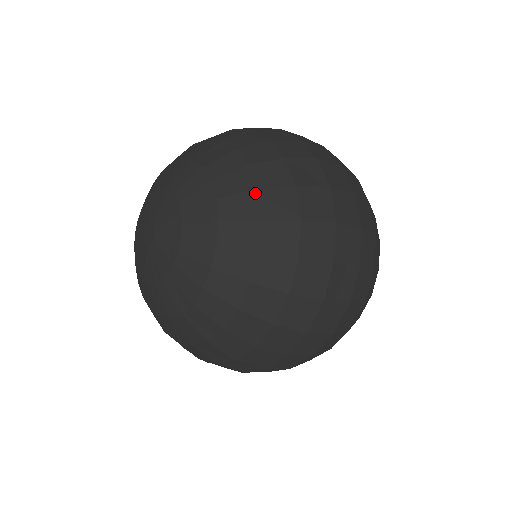
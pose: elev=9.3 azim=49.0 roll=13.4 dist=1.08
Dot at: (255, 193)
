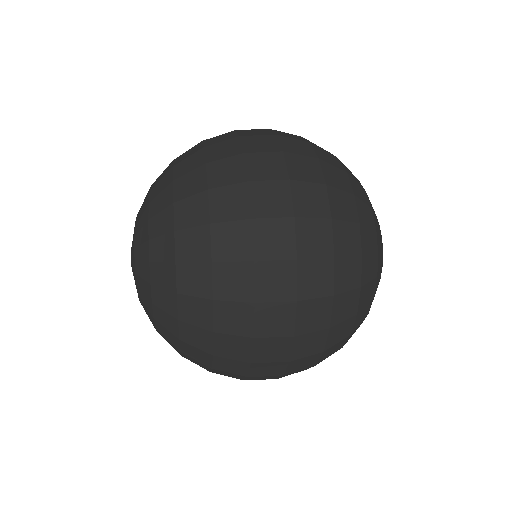
Dot at: (178, 340)
